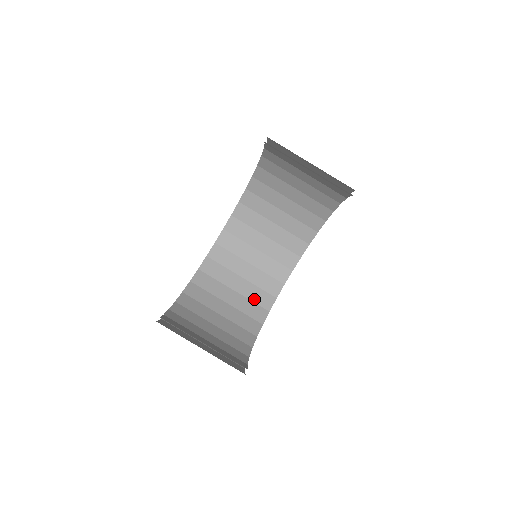
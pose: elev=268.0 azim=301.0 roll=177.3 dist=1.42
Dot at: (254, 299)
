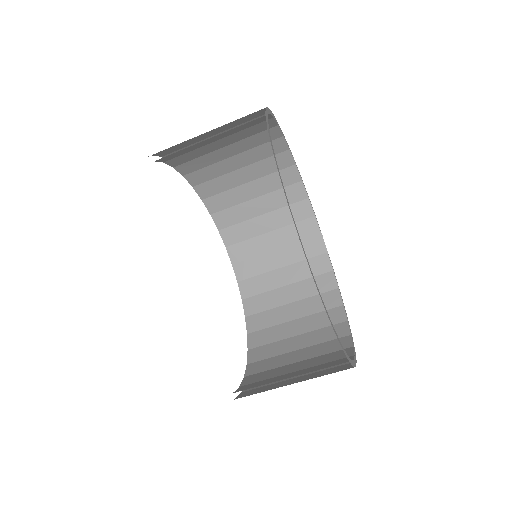
Dot at: (322, 325)
